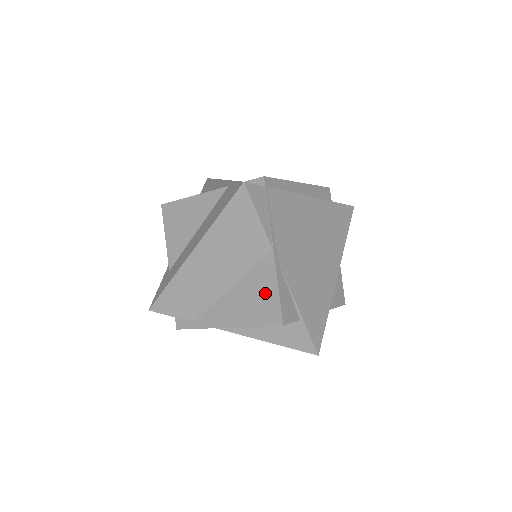
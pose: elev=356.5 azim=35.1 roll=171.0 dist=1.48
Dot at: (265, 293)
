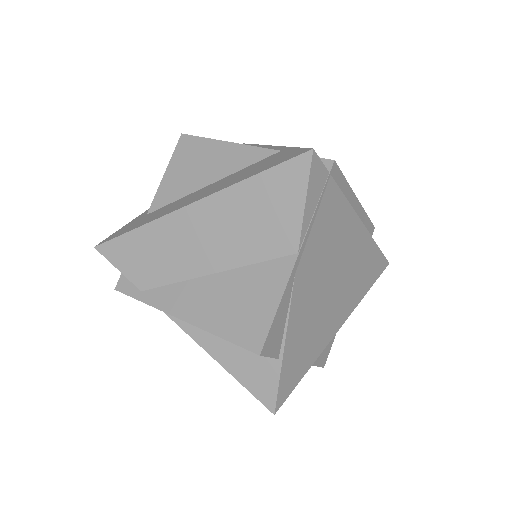
Dot at: (257, 302)
